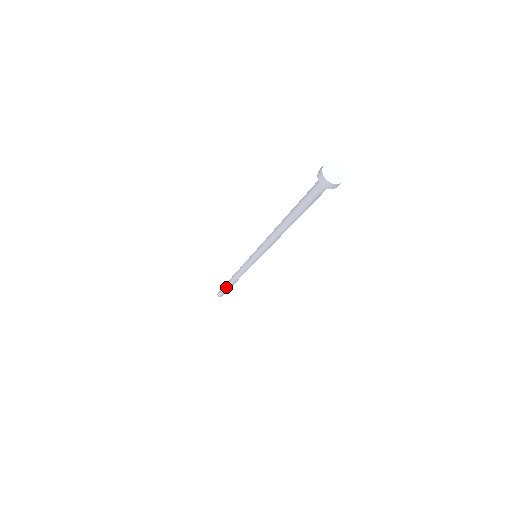
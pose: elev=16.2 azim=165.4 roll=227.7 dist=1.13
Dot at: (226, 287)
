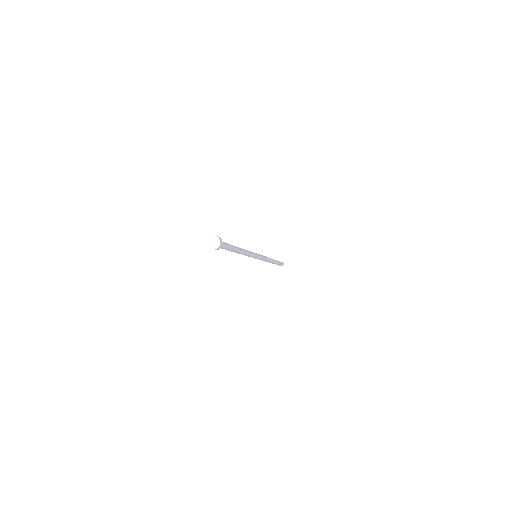
Dot at: occluded
